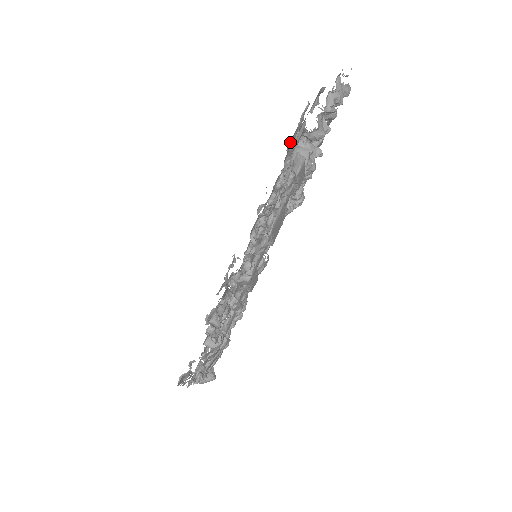
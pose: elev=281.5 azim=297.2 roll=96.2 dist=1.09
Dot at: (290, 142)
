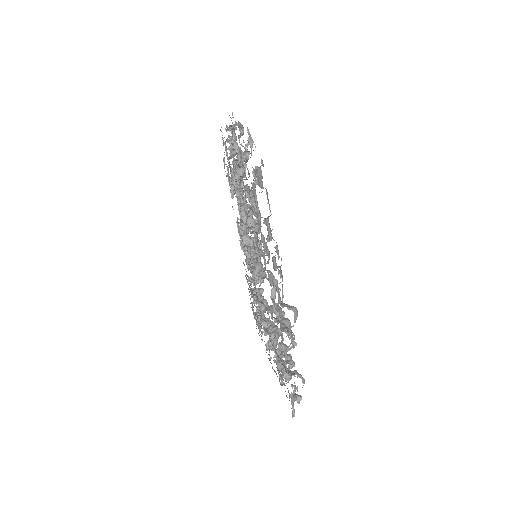
Dot at: occluded
